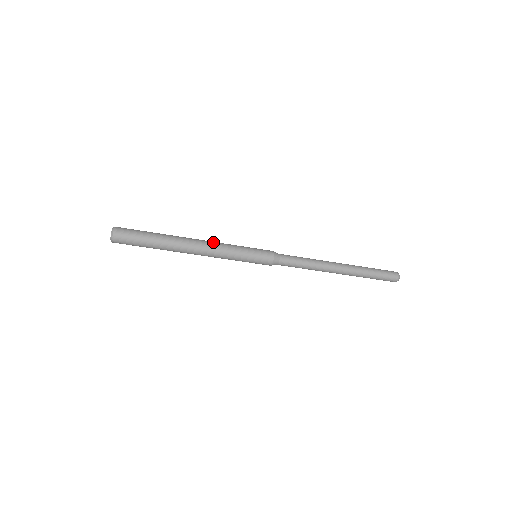
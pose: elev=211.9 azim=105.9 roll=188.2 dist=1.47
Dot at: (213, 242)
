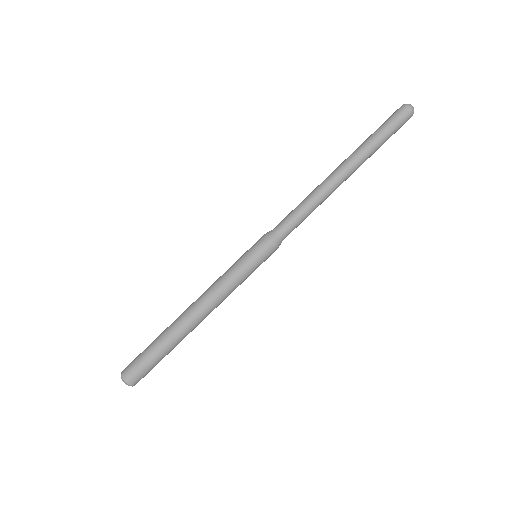
Dot at: occluded
